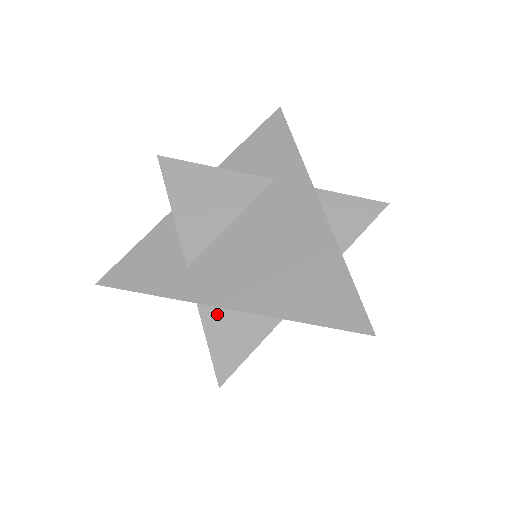
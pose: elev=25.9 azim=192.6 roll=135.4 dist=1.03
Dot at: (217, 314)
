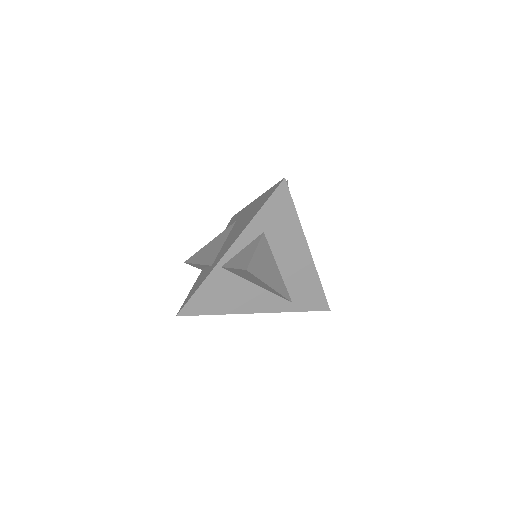
Dot at: (232, 260)
